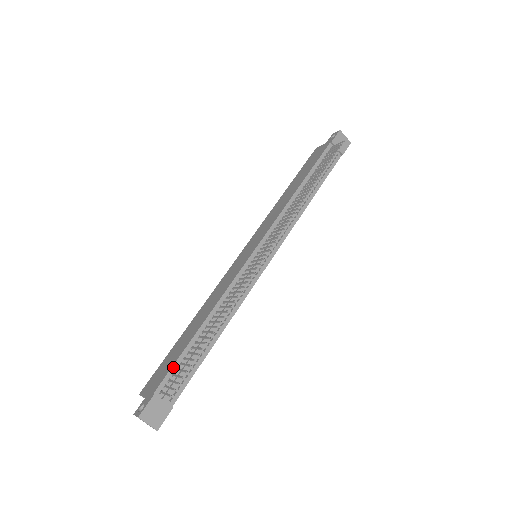
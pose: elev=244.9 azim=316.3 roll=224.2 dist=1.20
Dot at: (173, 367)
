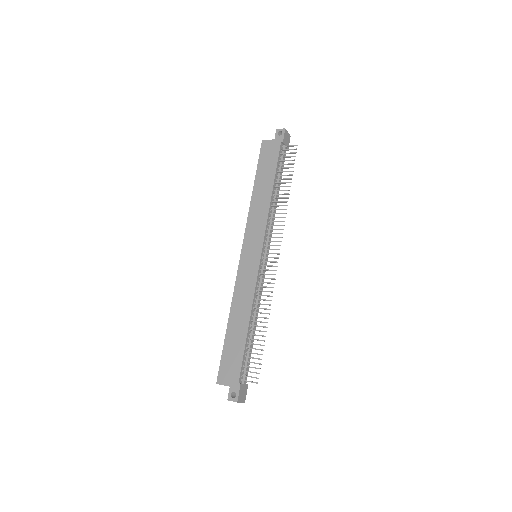
Dot at: (243, 361)
